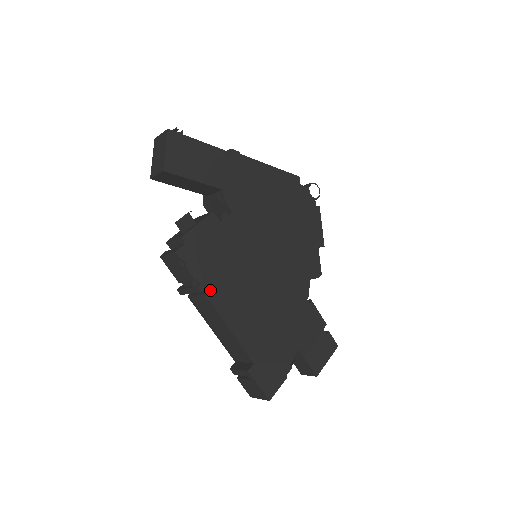
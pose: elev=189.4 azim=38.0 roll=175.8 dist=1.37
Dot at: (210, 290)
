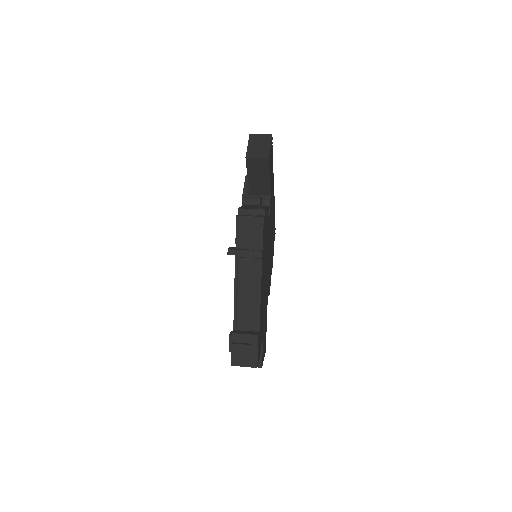
Dot at: occluded
